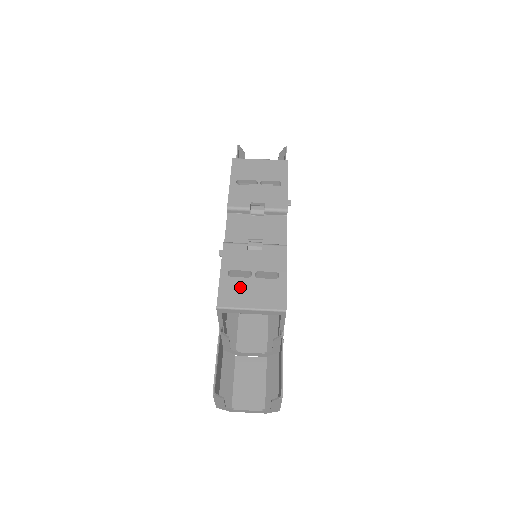
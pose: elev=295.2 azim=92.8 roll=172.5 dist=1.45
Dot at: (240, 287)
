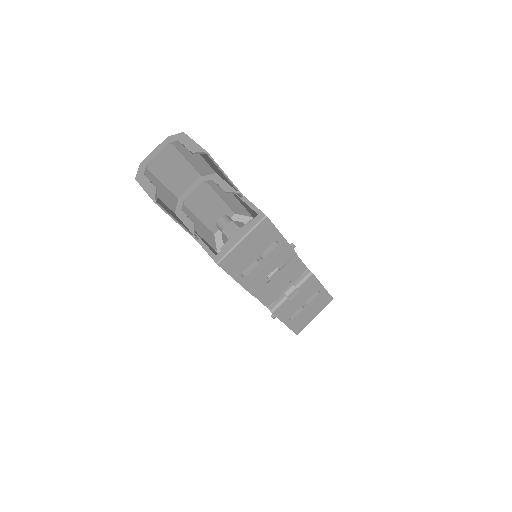
Dot at: (302, 317)
